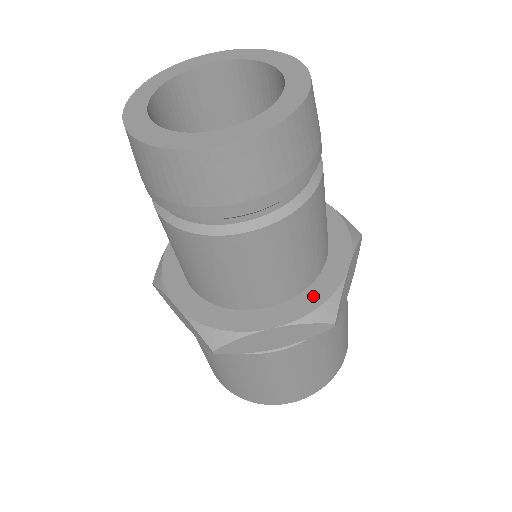
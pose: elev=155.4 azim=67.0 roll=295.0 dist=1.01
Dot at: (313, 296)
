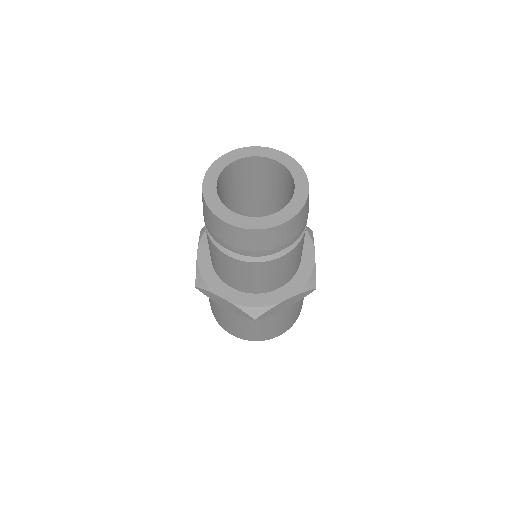
Dot at: (302, 276)
